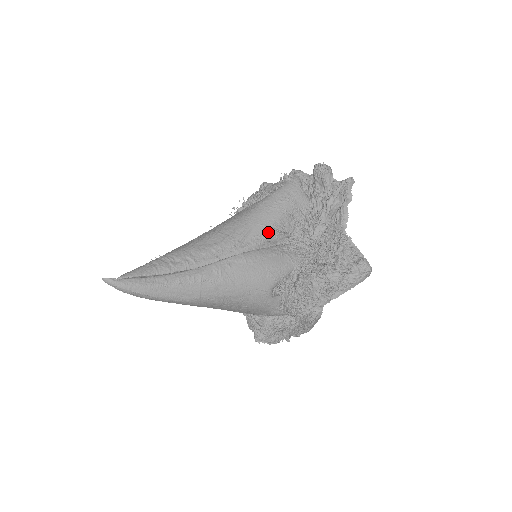
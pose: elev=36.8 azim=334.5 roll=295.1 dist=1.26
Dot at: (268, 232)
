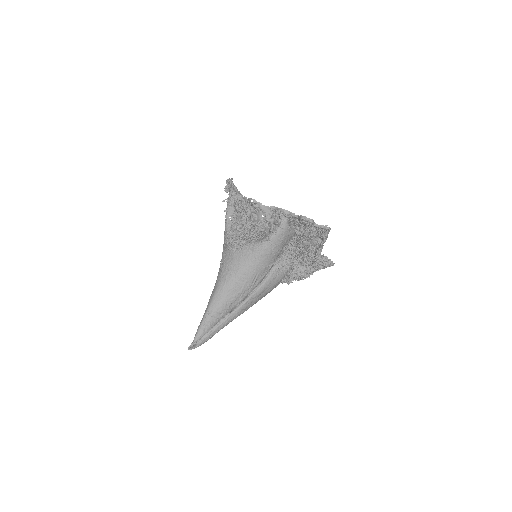
Dot at: (269, 269)
